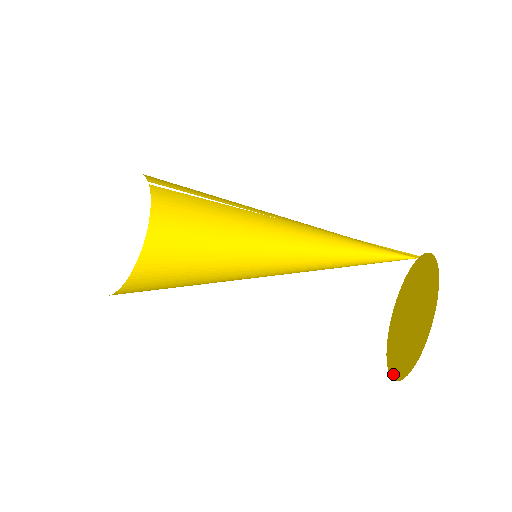
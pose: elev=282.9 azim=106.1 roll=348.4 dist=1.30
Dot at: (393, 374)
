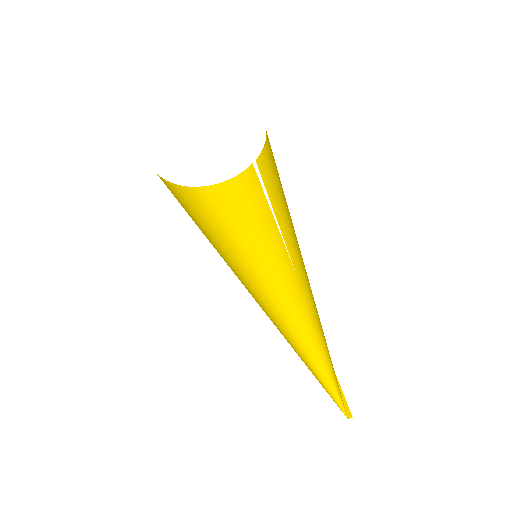
Dot at: occluded
